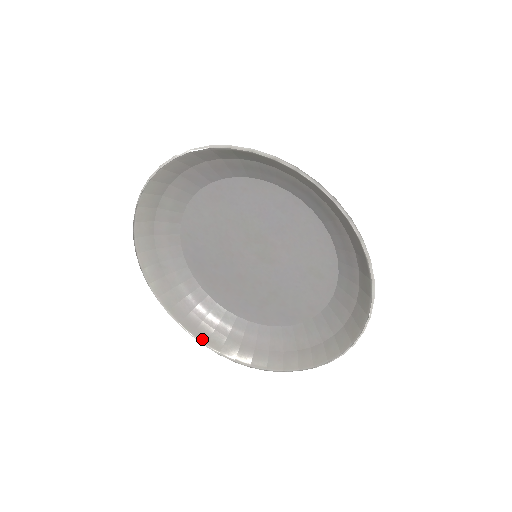
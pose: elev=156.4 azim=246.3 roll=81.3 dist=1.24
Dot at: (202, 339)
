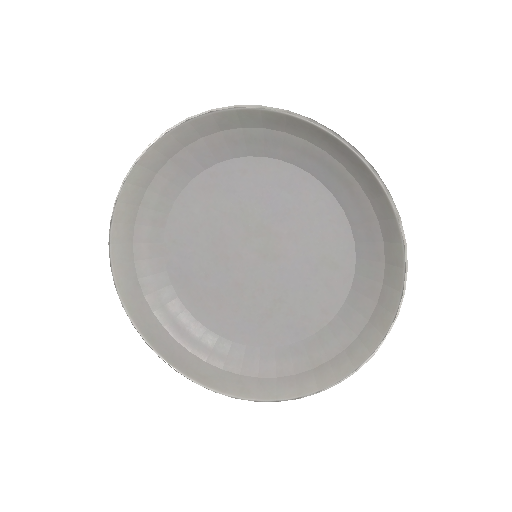
Dot at: (191, 374)
